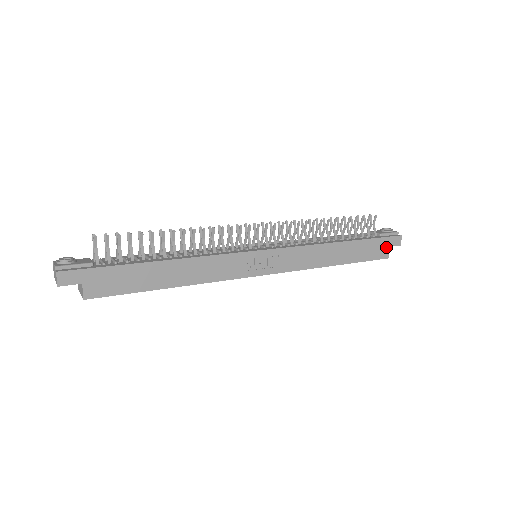
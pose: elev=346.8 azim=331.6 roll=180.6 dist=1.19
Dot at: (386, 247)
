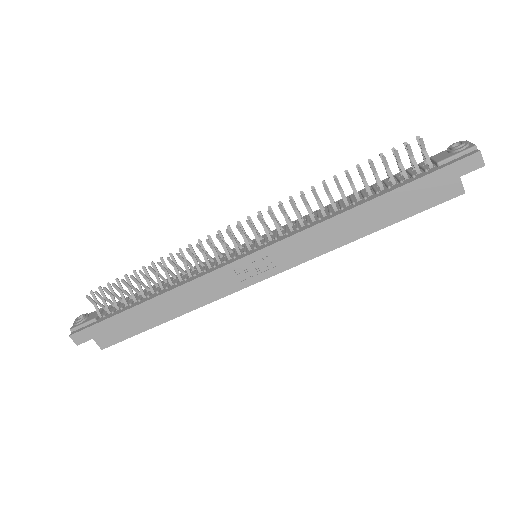
Dot at: (453, 180)
